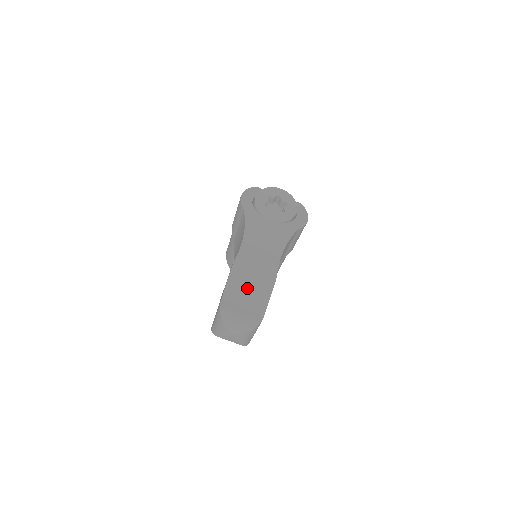
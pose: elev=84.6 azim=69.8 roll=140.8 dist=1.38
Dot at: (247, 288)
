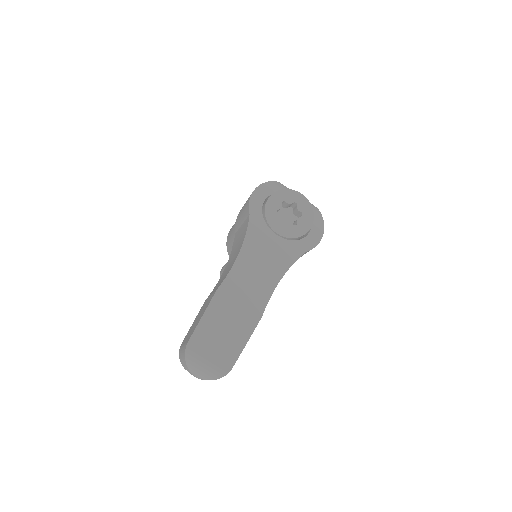
Dot at: (224, 326)
